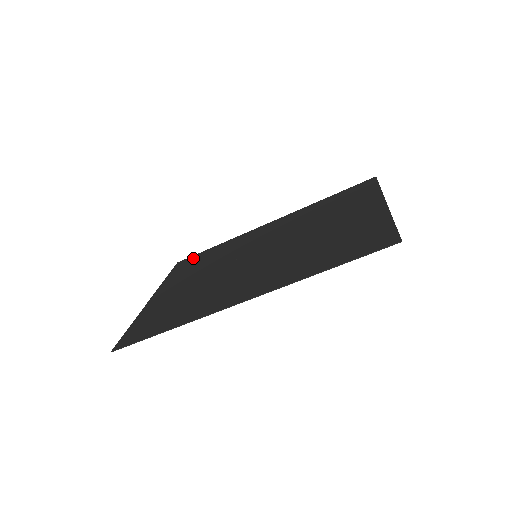
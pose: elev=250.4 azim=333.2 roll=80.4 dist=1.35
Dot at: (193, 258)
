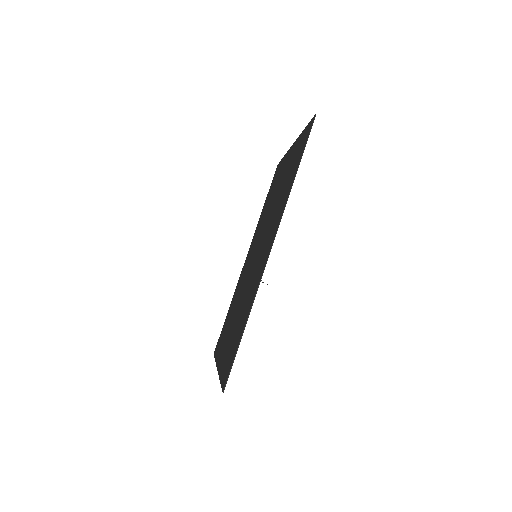
Dot at: (221, 334)
